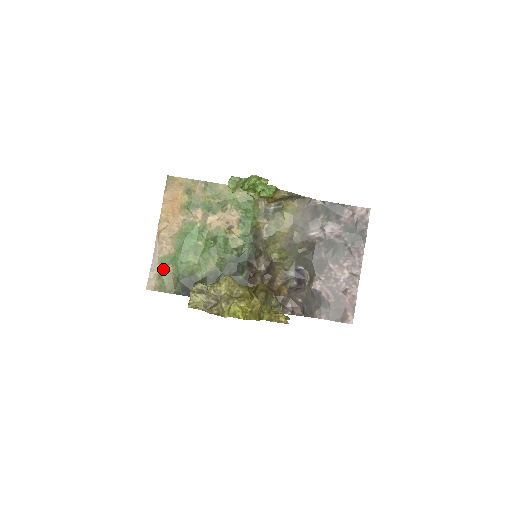
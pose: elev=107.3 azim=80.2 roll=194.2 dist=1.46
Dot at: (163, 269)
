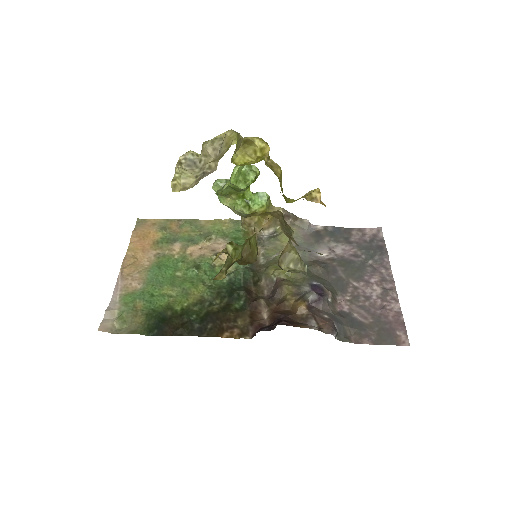
Dot at: (126, 306)
